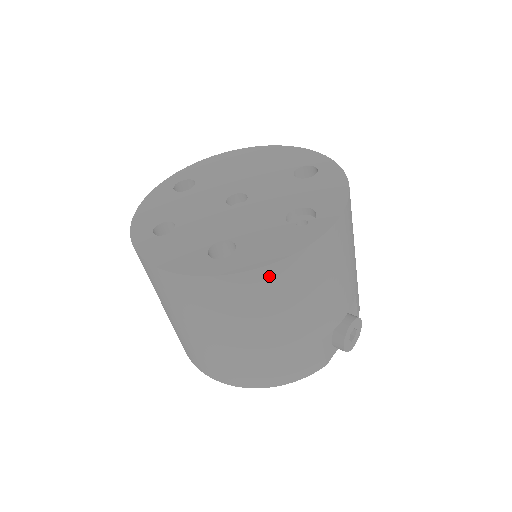
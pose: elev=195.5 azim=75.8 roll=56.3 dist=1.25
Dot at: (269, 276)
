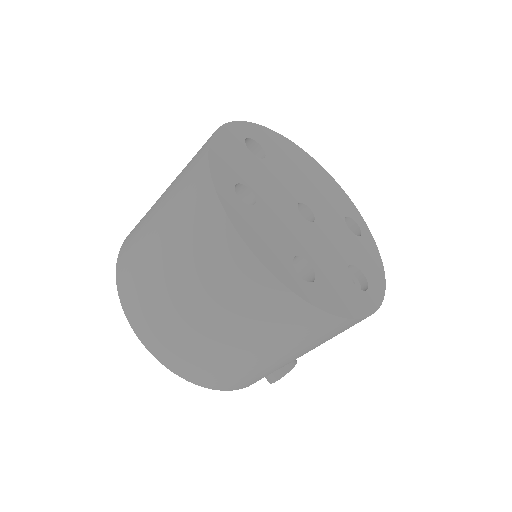
Dot at: (332, 324)
